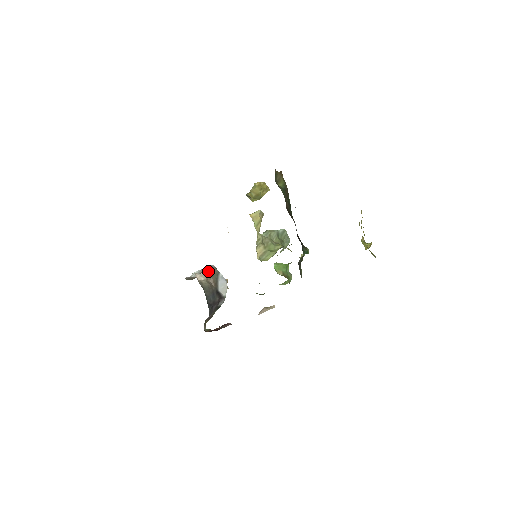
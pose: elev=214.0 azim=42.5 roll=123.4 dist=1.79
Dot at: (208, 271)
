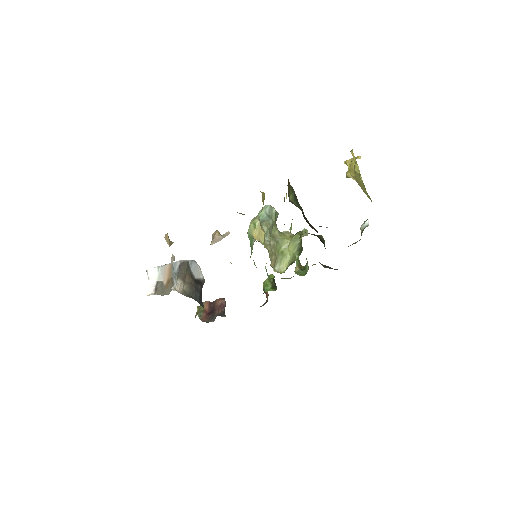
Dot at: (179, 272)
